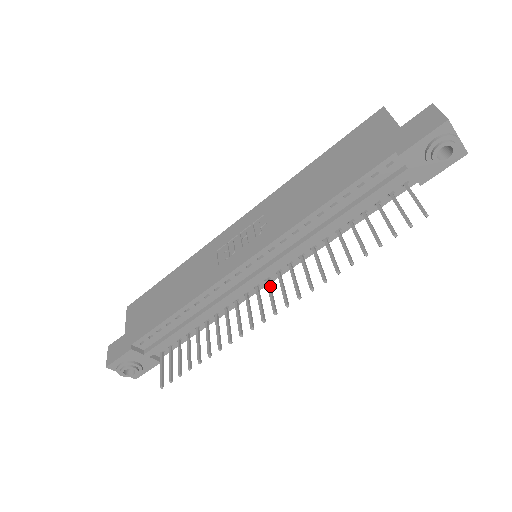
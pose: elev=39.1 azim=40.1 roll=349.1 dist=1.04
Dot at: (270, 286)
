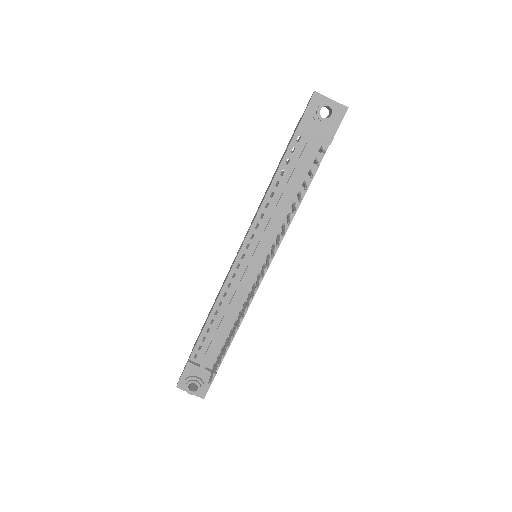
Dot at: (263, 267)
